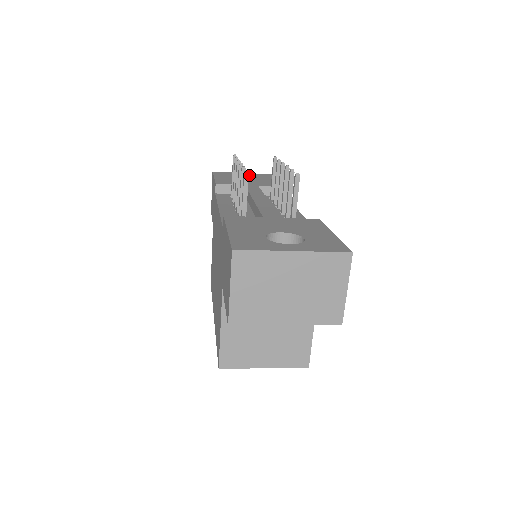
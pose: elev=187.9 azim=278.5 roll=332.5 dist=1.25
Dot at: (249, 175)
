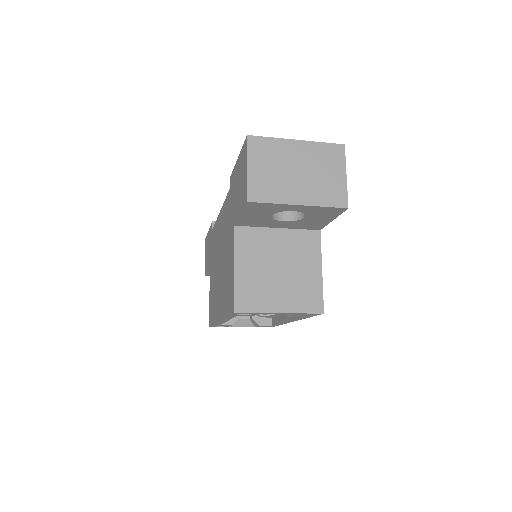
Dot at: occluded
